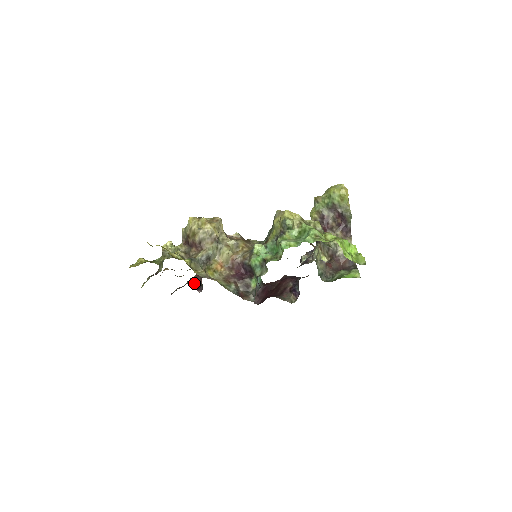
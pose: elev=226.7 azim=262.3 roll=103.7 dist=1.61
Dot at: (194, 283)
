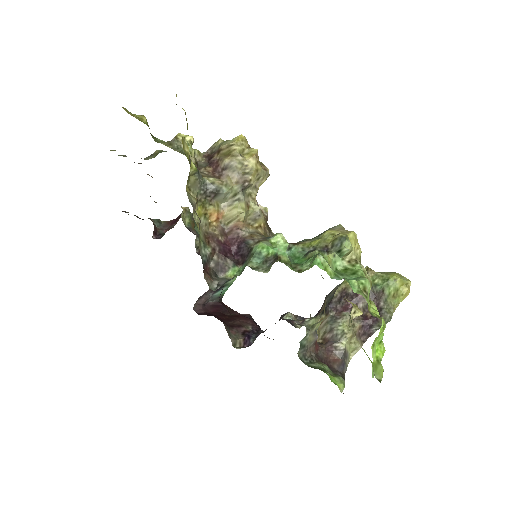
Dot at: (157, 226)
